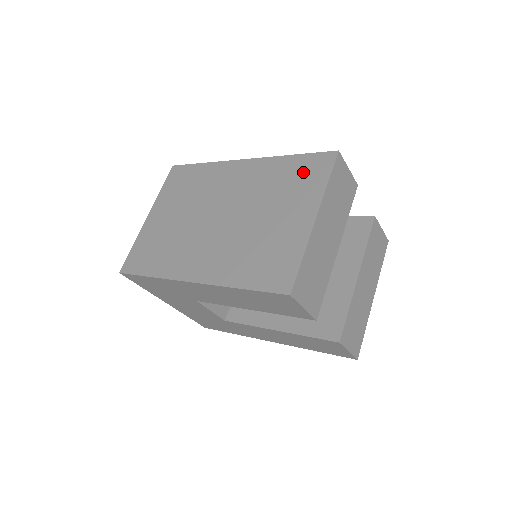
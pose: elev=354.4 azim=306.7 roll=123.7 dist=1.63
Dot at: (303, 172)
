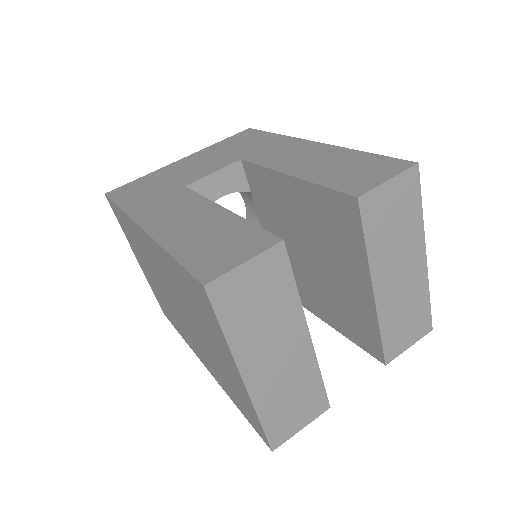
Dot at: (195, 297)
